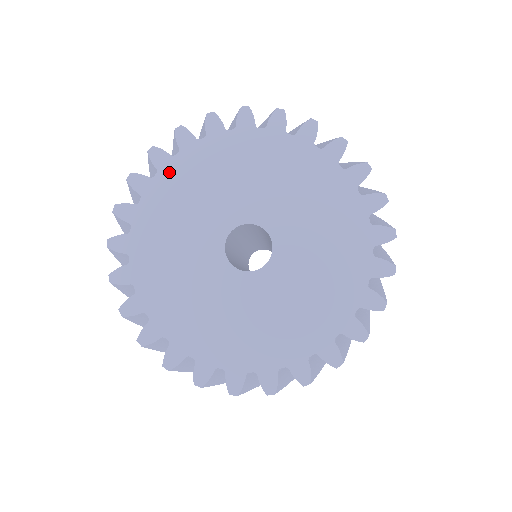
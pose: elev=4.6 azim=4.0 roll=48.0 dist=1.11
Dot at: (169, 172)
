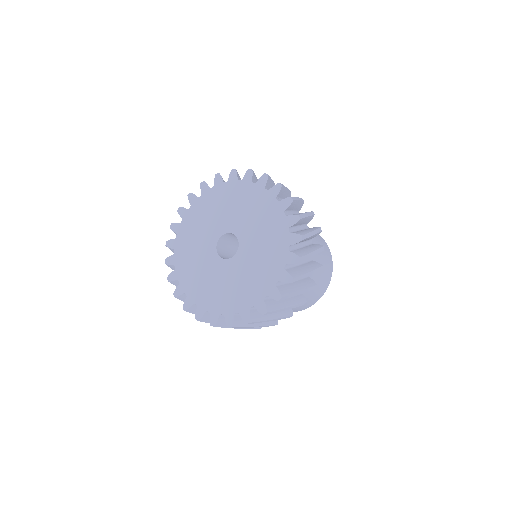
Dot at: (196, 206)
